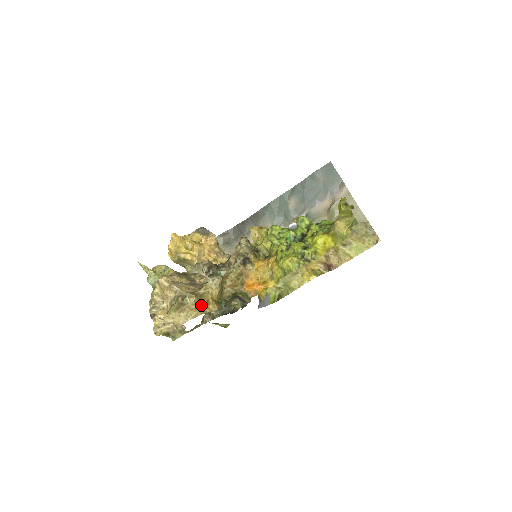
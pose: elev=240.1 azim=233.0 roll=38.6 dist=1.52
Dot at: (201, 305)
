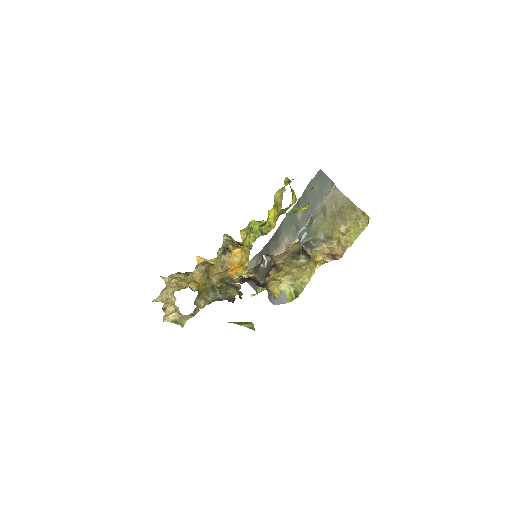
Dot at: (182, 285)
